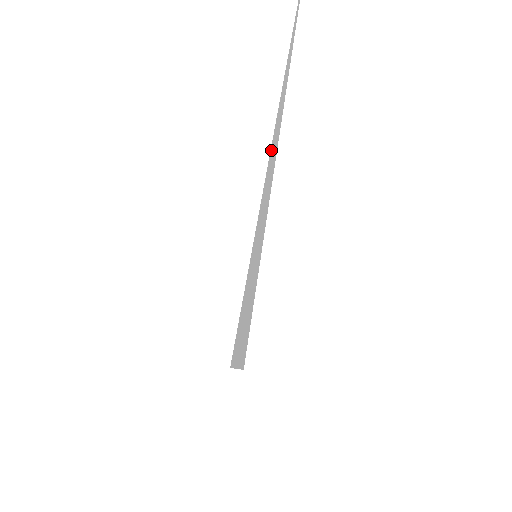
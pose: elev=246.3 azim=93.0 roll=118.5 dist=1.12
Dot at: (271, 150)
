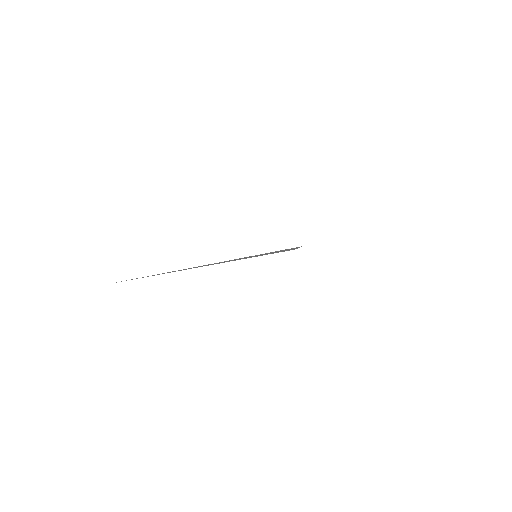
Dot at: (208, 265)
